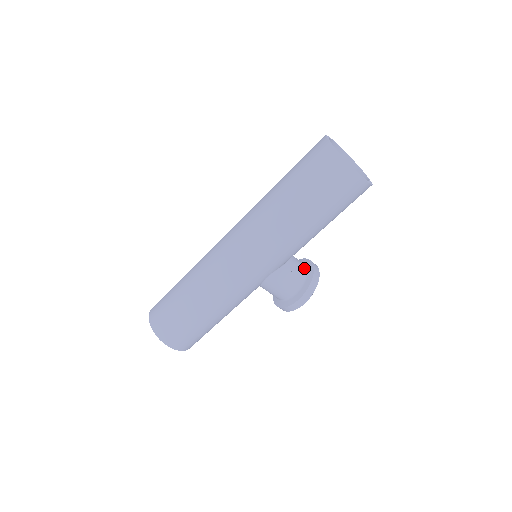
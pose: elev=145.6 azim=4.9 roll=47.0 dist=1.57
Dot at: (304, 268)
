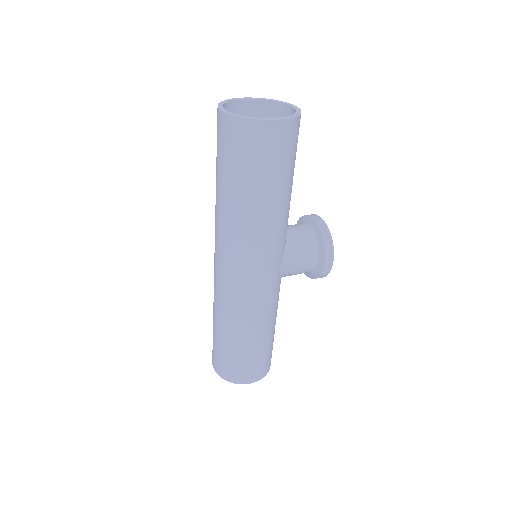
Dot at: (307, 229)
